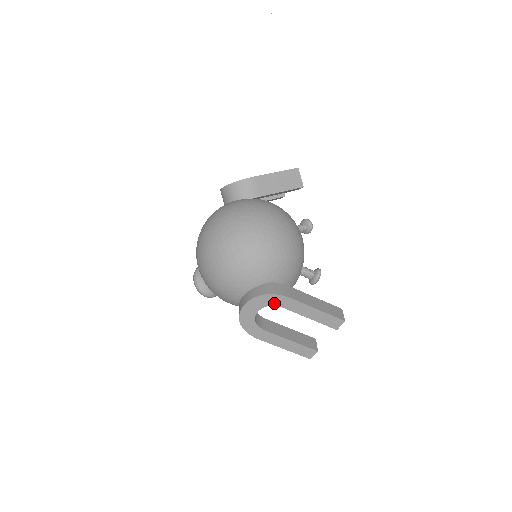
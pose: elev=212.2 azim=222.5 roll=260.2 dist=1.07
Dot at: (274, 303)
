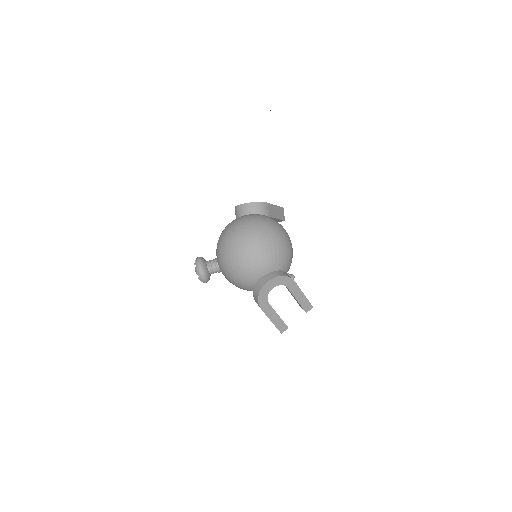
Dot at: (285, 284)
